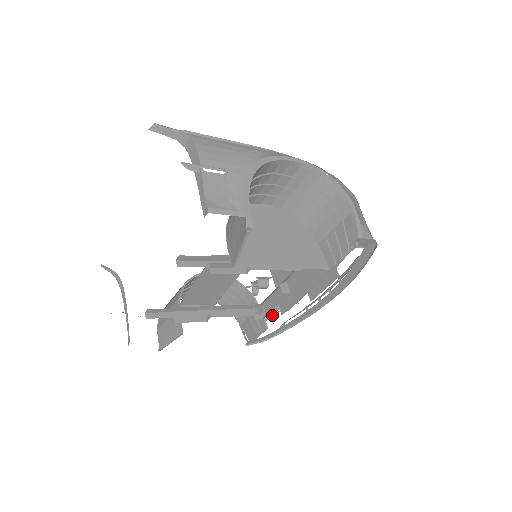
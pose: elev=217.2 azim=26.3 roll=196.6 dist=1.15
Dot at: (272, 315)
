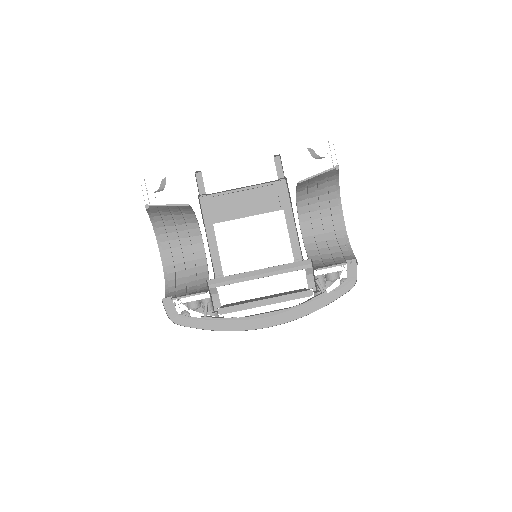
Dot at: occluded
